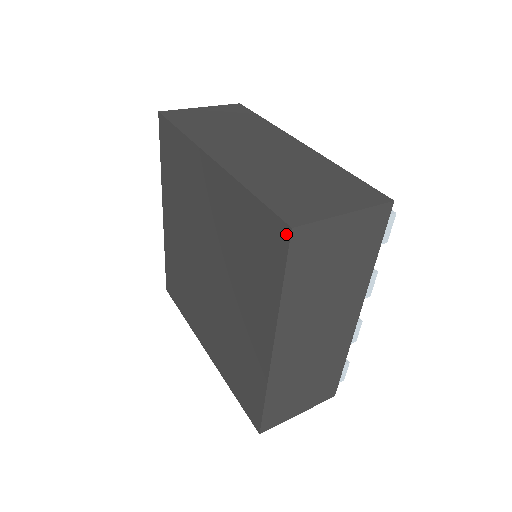
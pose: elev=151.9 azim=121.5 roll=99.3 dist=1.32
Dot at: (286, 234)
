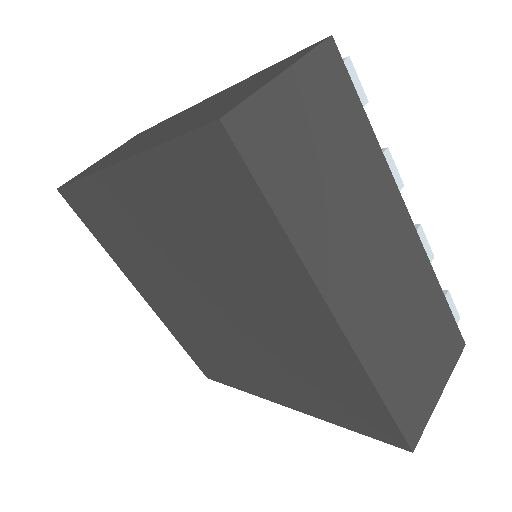
Dot at: (222, 137)
